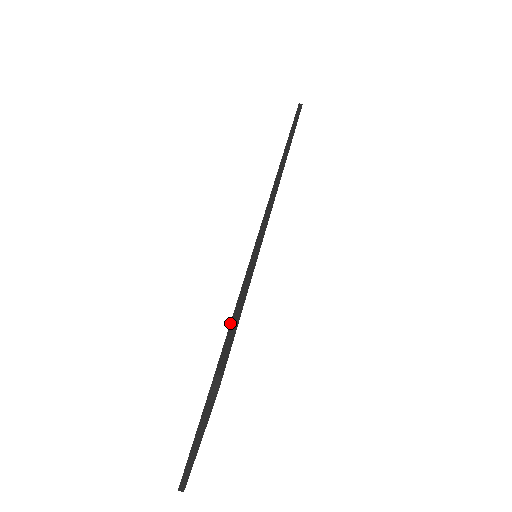
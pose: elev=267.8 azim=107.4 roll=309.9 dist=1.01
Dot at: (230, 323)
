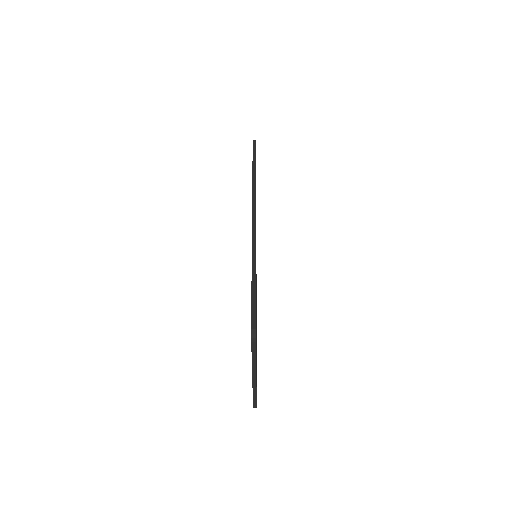
Dot at: (251, 301)
